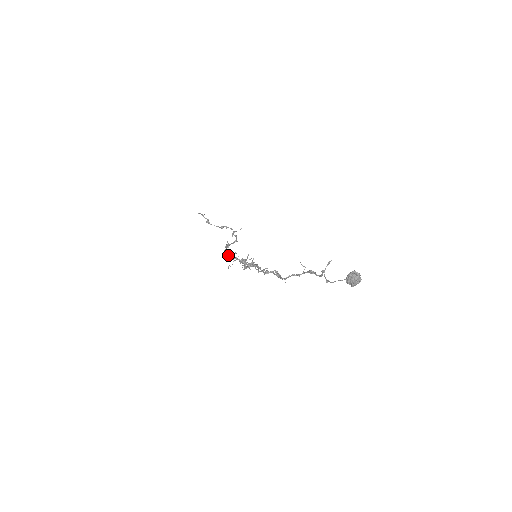
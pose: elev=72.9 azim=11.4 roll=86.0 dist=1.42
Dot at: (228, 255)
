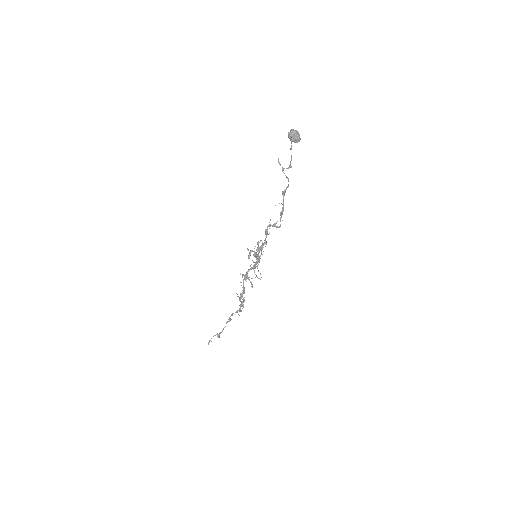
Dot at: (243, 286)
